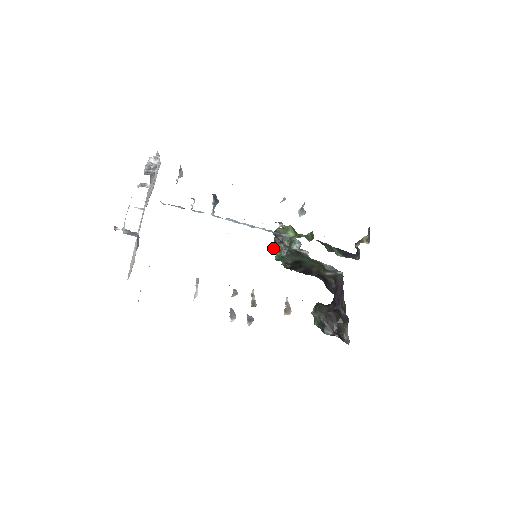
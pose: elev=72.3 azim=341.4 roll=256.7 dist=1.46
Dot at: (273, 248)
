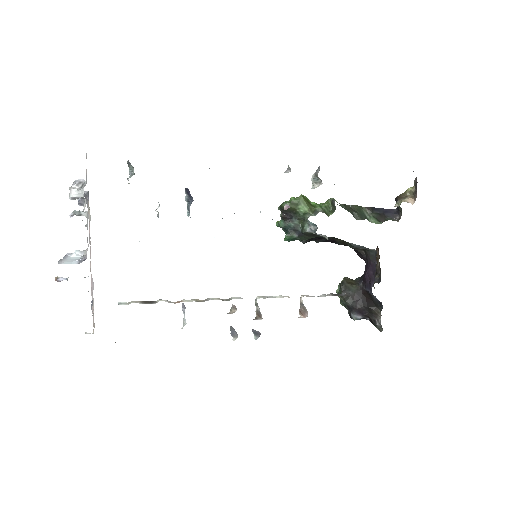
Dot at: (280, 227)
